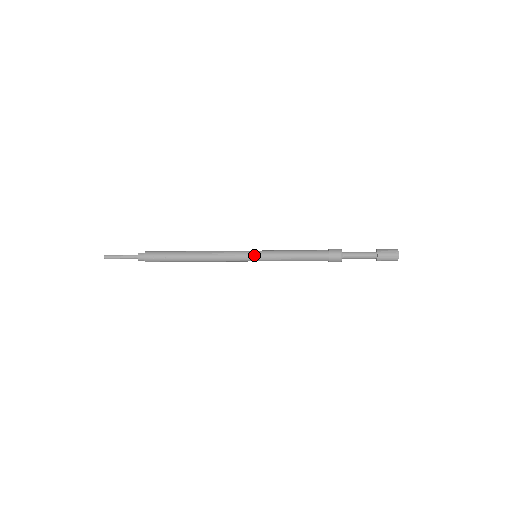
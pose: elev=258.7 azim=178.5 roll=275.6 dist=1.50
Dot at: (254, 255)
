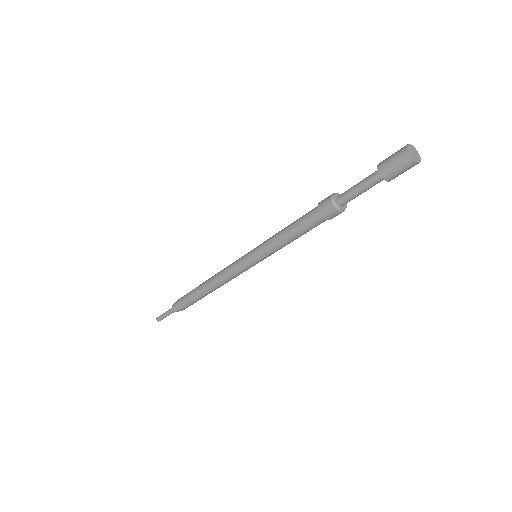
Dot at: (249, 254)
